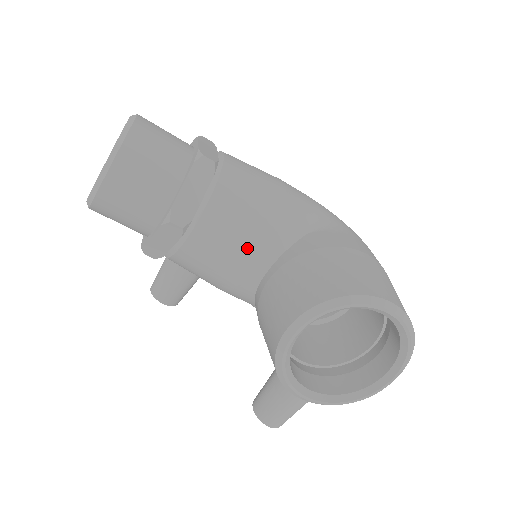
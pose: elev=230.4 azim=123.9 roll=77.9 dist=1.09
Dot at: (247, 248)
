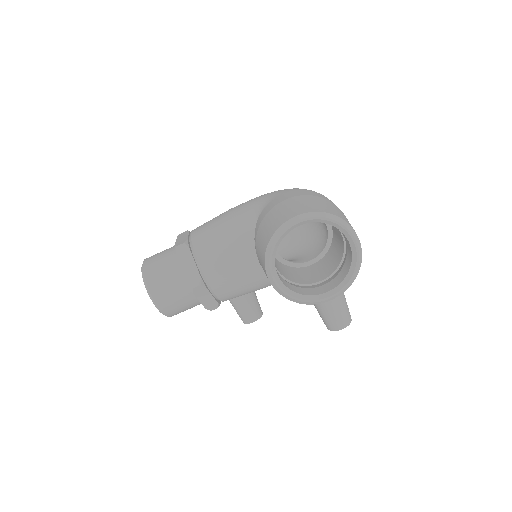
Dot at: (236, 261)
